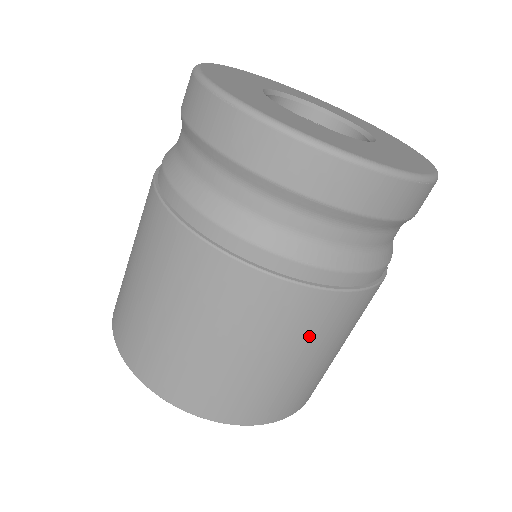
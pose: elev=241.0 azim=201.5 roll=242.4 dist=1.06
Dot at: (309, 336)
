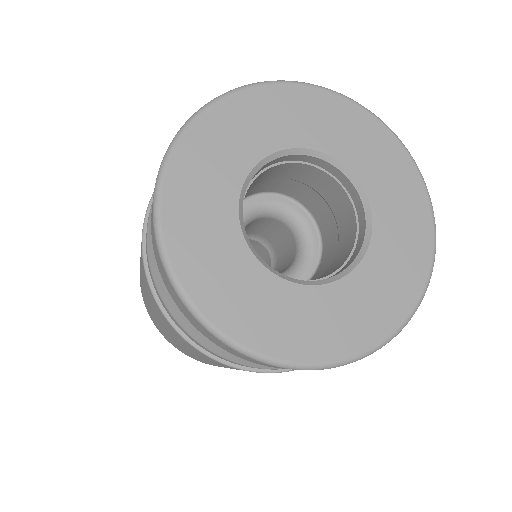
Dot at: occluded
